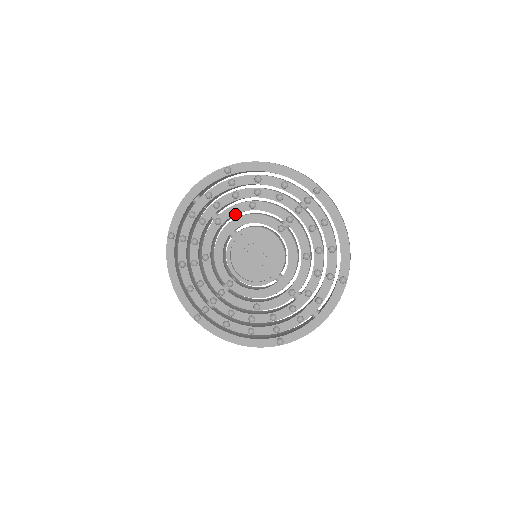
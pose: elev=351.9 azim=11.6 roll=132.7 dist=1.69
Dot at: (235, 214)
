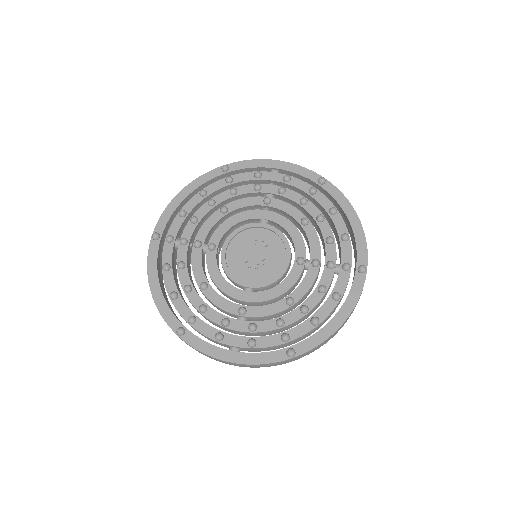
Dot at: (284, 214)
